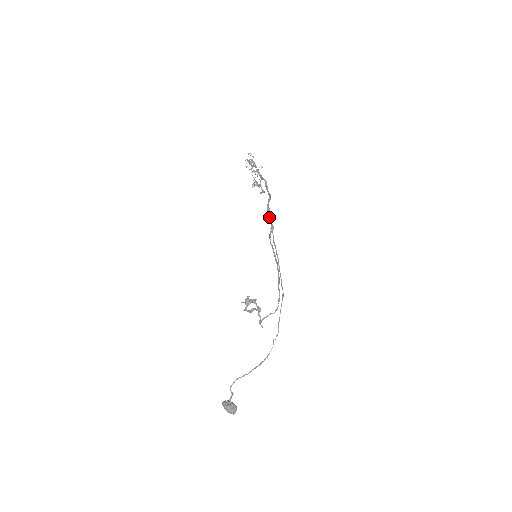
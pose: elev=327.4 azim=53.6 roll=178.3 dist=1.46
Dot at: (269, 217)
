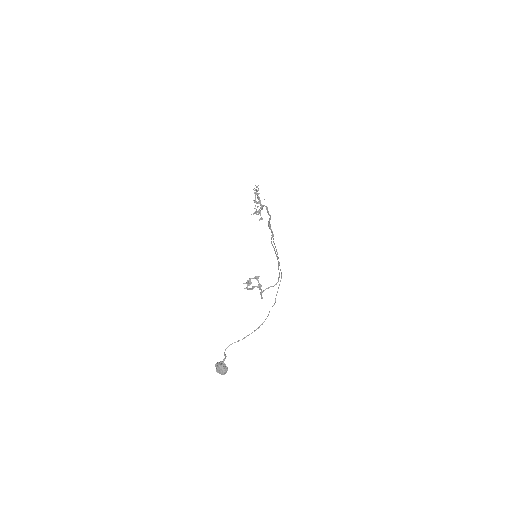
Dot at: (270, 228)
